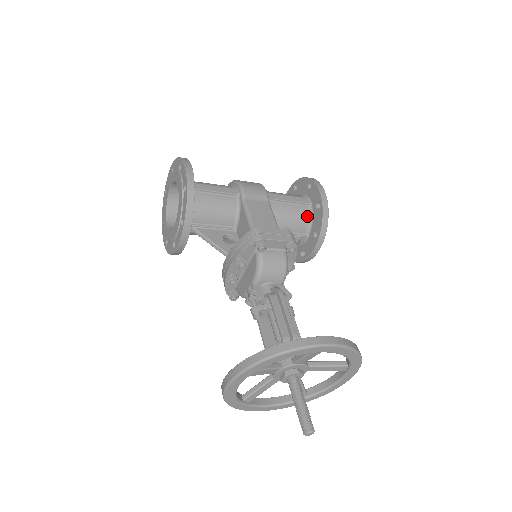
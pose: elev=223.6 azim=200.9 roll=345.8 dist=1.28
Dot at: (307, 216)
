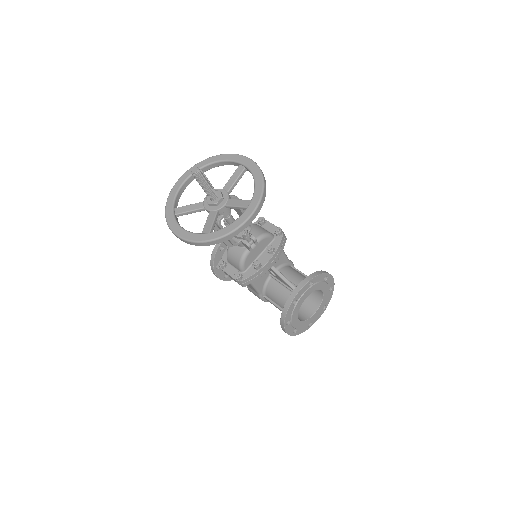
Dot at: occluded
